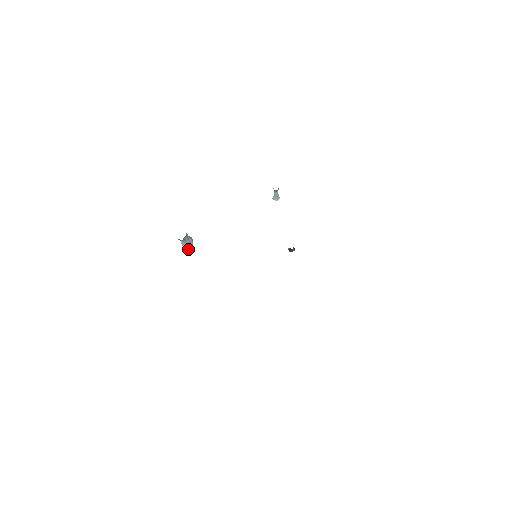
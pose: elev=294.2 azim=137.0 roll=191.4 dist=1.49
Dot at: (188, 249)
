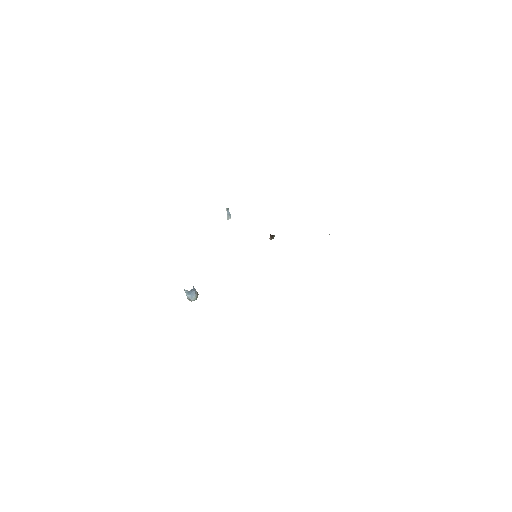
Dot at: (196, 299)
